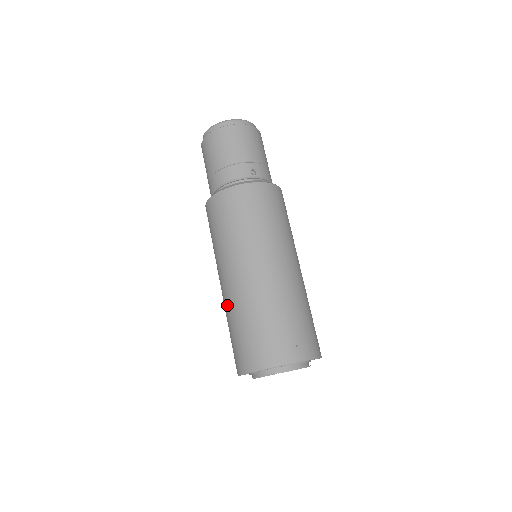
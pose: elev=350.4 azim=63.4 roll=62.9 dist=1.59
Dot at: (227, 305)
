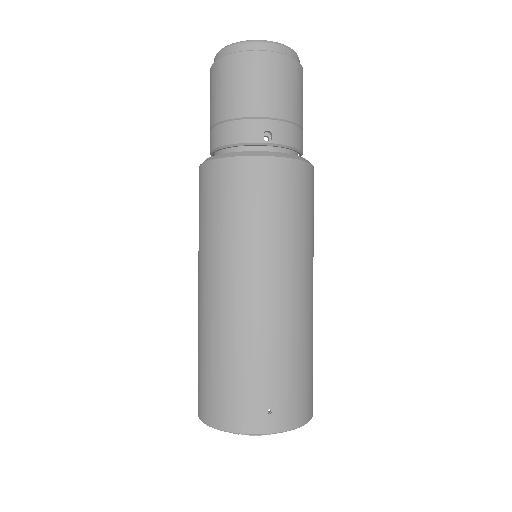
Dot at: (198, 322)
